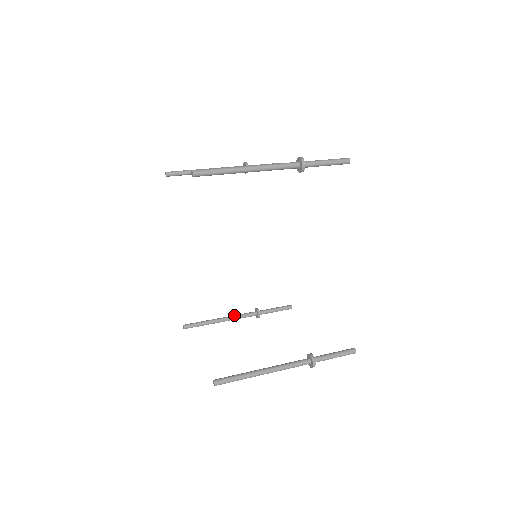
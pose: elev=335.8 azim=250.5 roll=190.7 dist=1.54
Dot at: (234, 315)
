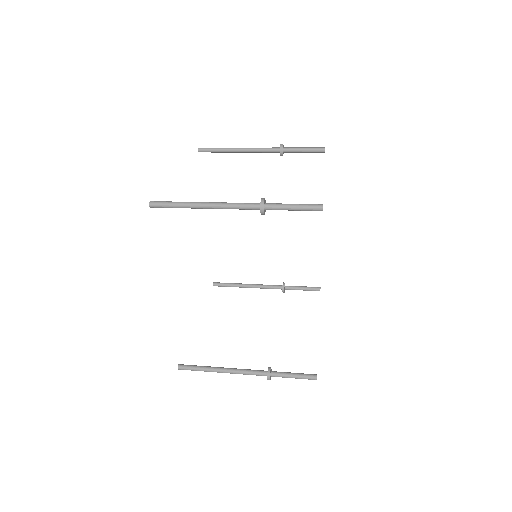
Dot at: (260, 284)
